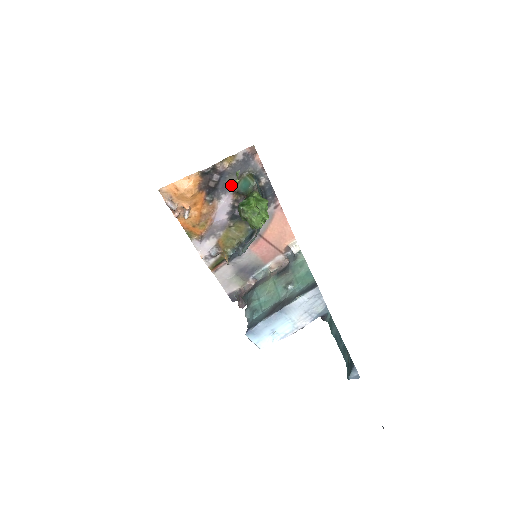
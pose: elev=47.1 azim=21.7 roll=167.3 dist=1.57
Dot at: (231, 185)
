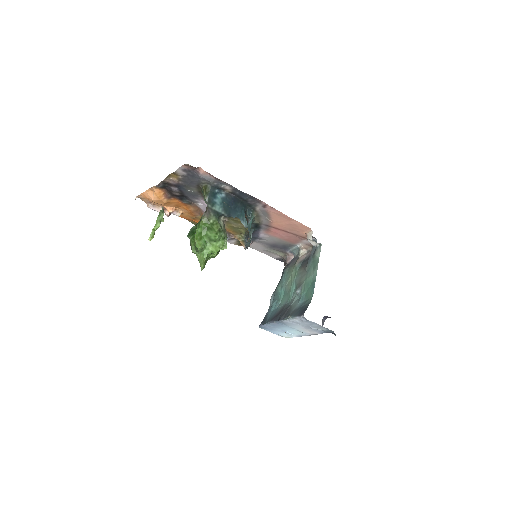
Dot at: (196, 193)
